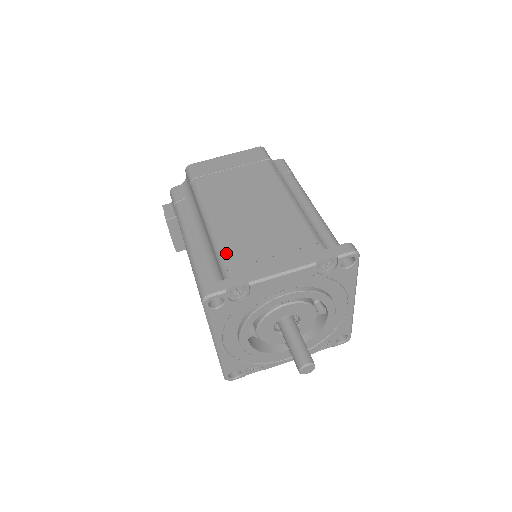
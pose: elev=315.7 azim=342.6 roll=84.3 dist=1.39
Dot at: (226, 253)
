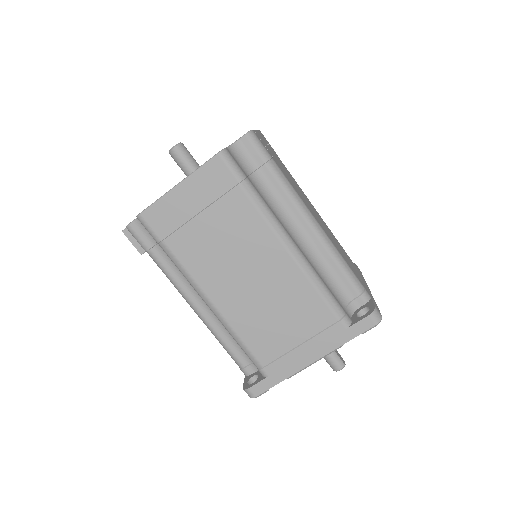
Dot at: (251, 351)
